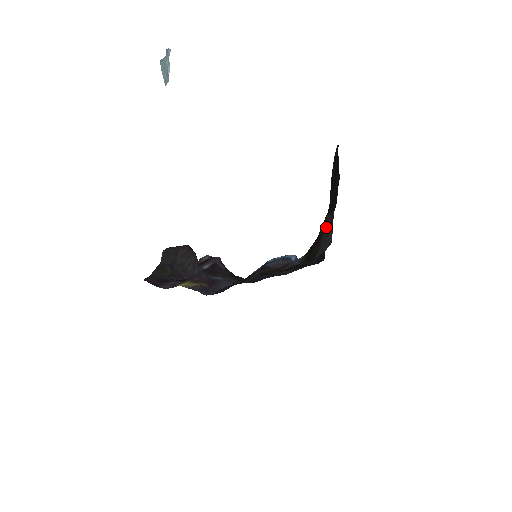
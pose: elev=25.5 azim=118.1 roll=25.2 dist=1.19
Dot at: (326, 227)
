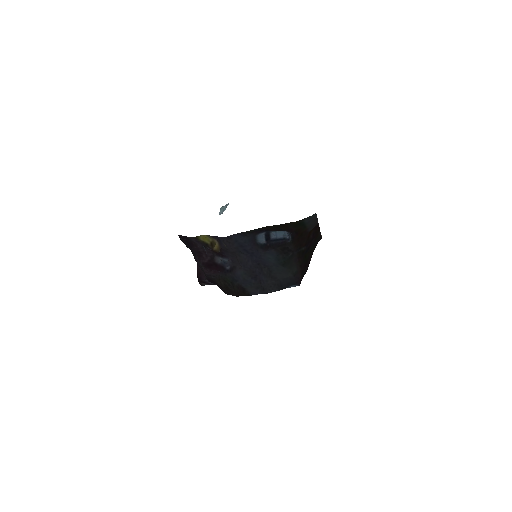
Dot at: occluded
